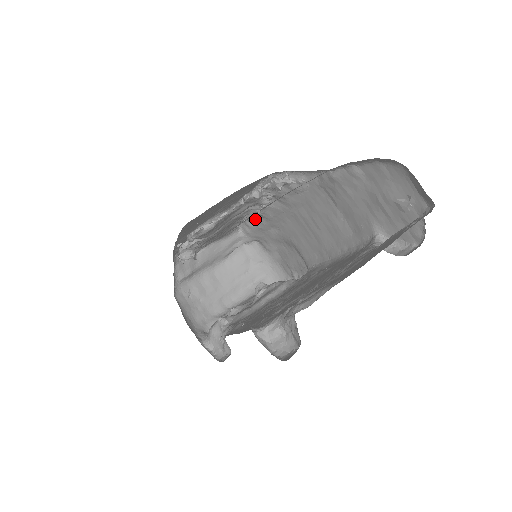
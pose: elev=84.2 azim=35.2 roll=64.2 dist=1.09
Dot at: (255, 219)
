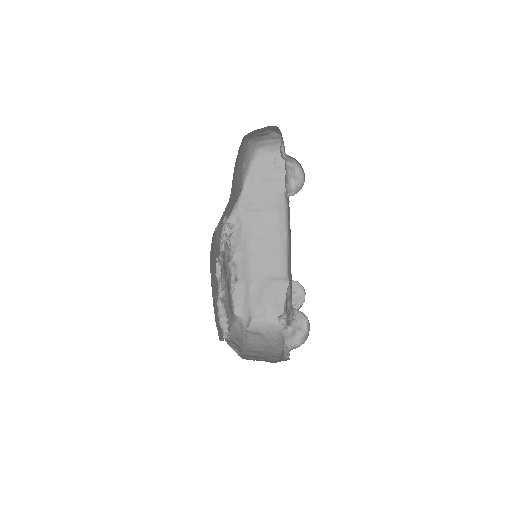
Dot at: (237, 291)
